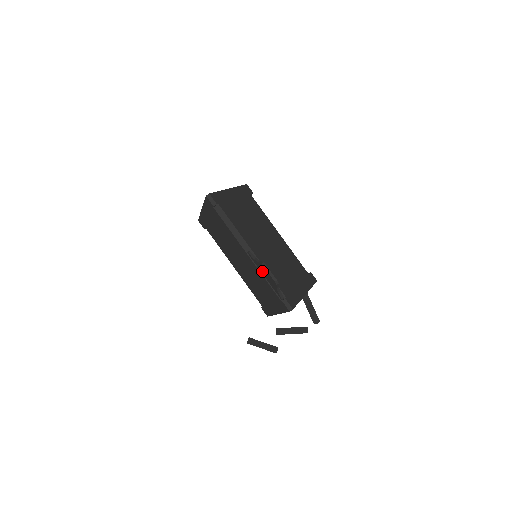
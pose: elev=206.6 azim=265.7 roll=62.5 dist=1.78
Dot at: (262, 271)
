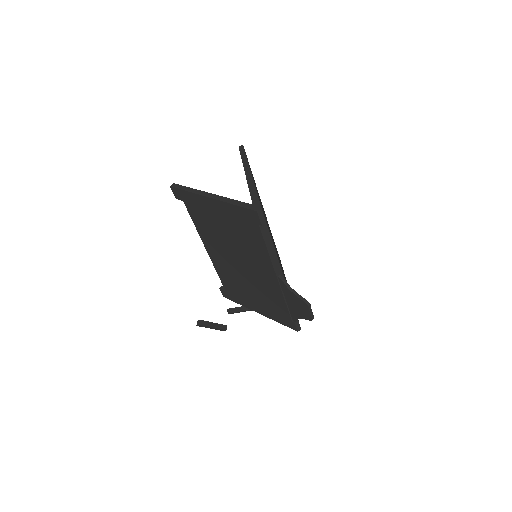
Dot at: (290, 299)
